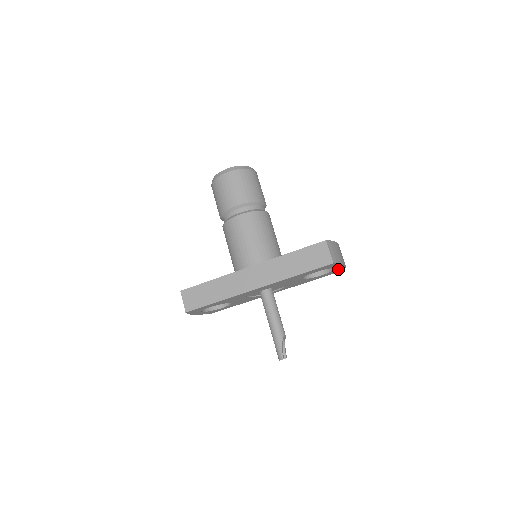
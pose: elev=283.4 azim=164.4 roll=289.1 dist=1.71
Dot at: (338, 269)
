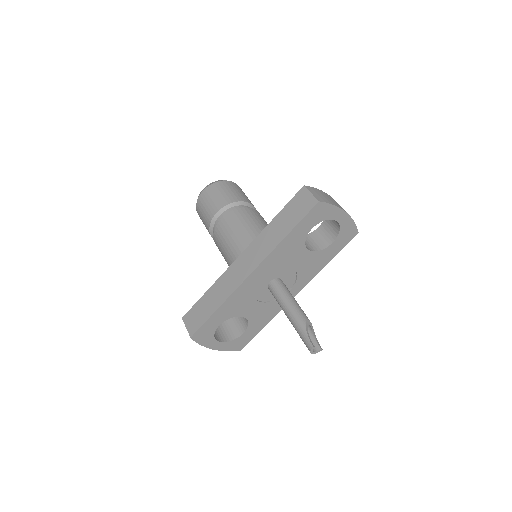
Dot at: (346, 226)
